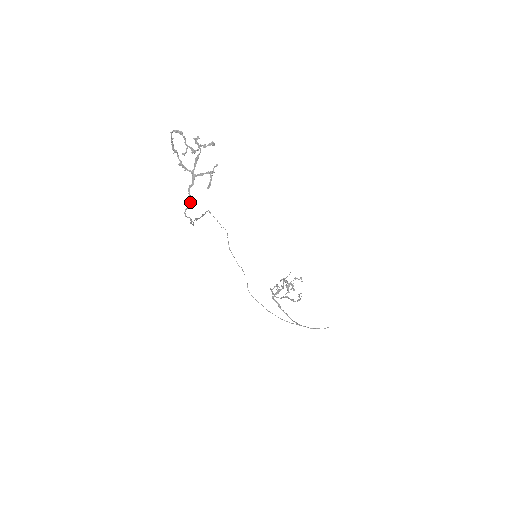
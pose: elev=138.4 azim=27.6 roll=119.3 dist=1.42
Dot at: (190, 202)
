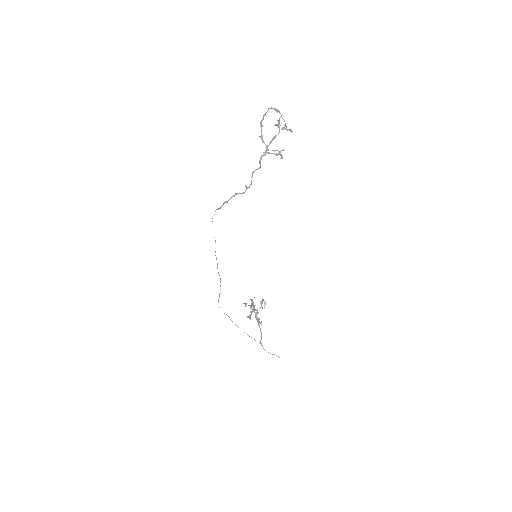
Dot at: (260, 166)
